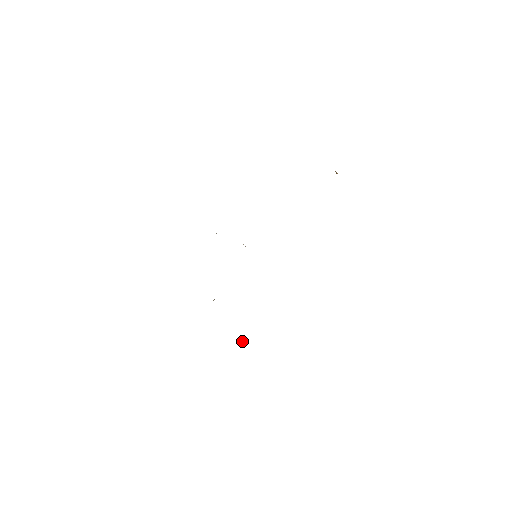
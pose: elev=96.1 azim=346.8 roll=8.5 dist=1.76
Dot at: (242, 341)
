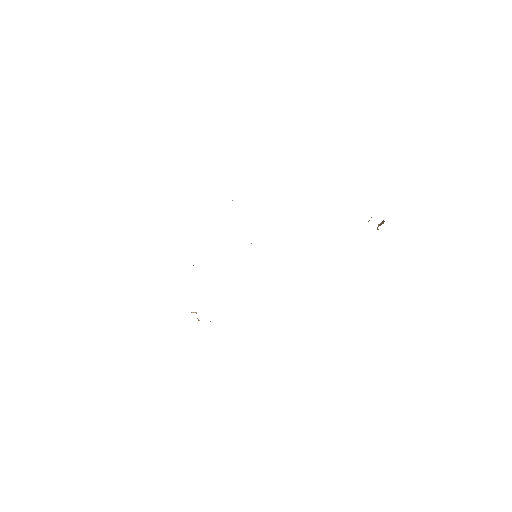
Dot at: occluded
